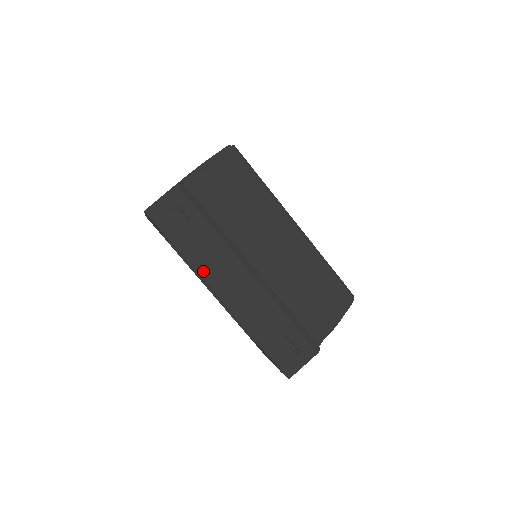
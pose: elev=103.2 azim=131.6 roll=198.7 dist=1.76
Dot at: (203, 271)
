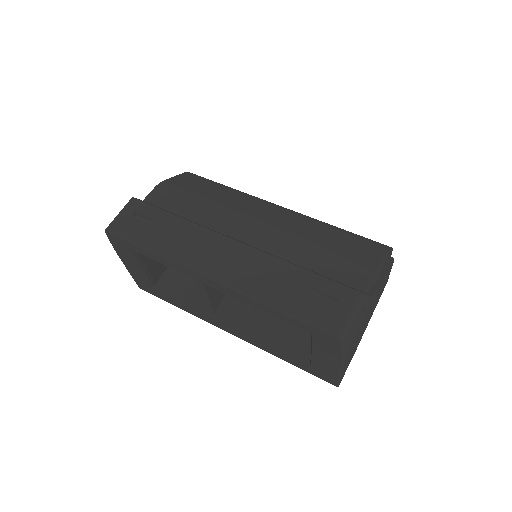
Dot at: (180, 258)
